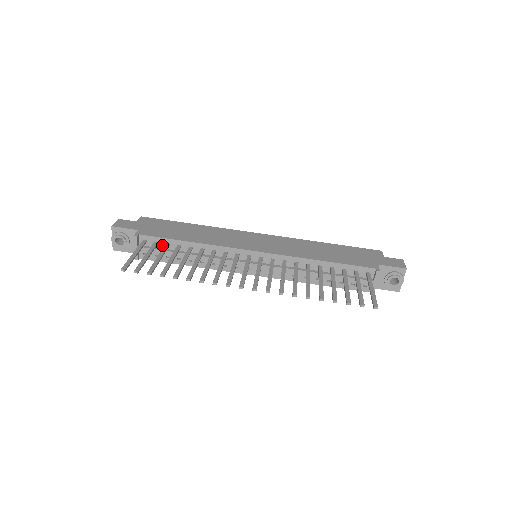
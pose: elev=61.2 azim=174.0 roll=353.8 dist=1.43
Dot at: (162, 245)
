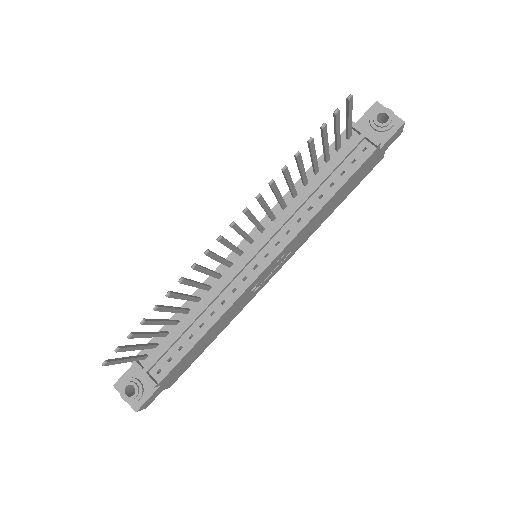
Dot at: (163, 342)
